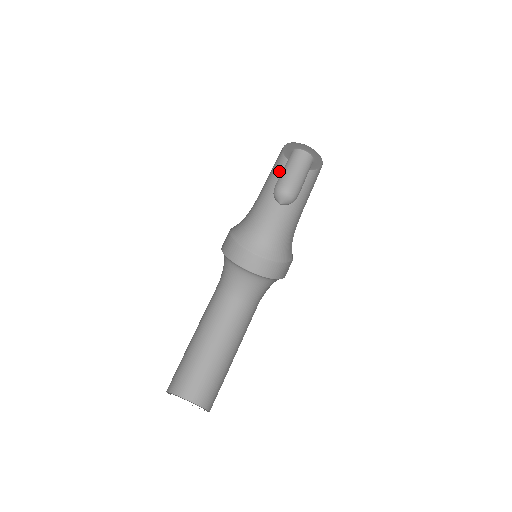
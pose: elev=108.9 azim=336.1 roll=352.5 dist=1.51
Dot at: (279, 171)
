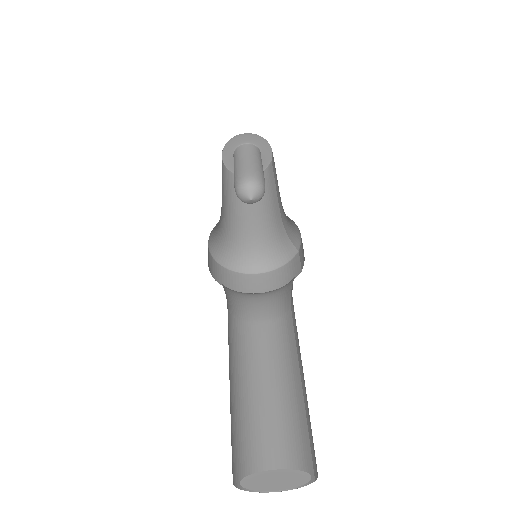
Dot at: (225, 179)
